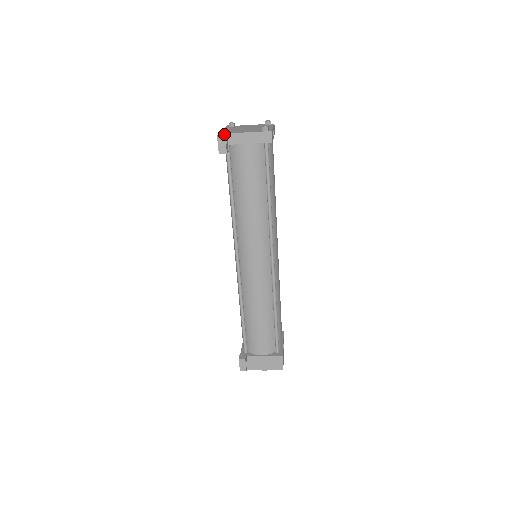
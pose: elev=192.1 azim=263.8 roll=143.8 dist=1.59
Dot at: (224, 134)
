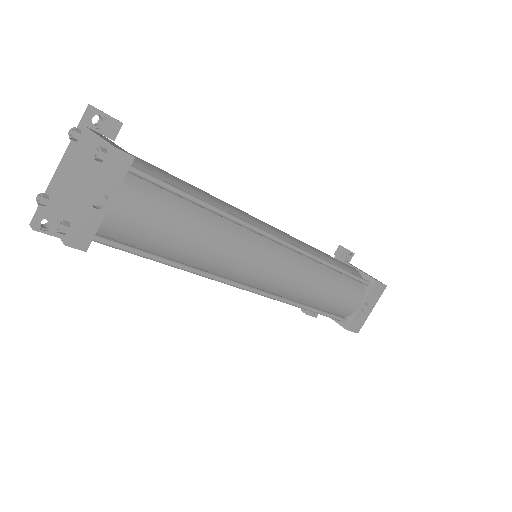
Dot at: (35, 221)
